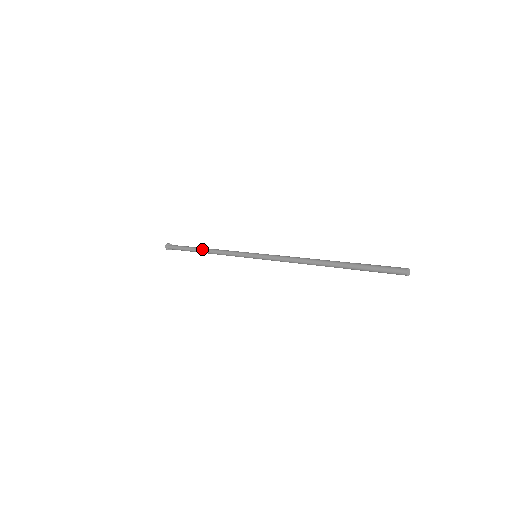
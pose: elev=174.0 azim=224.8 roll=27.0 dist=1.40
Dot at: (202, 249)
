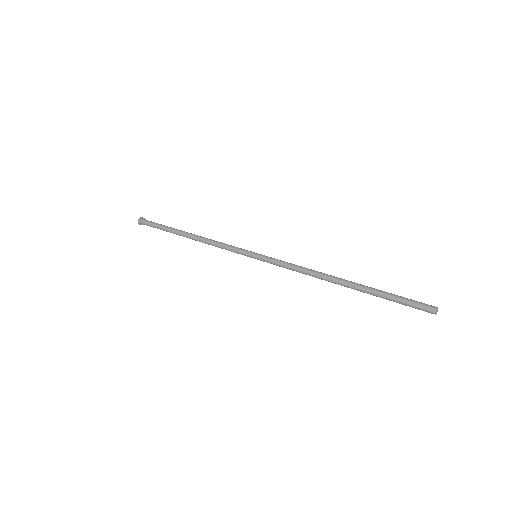
Dot at: (188, 233)
